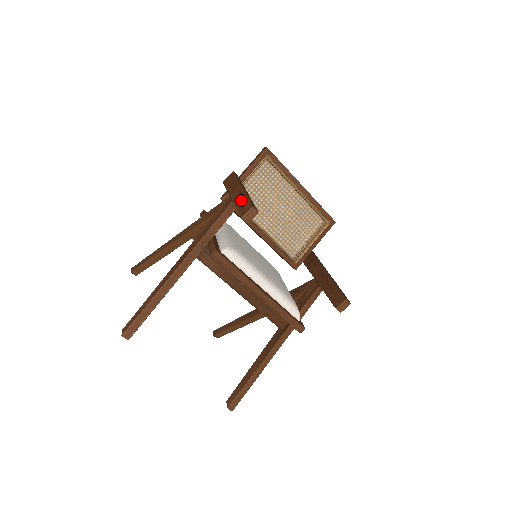
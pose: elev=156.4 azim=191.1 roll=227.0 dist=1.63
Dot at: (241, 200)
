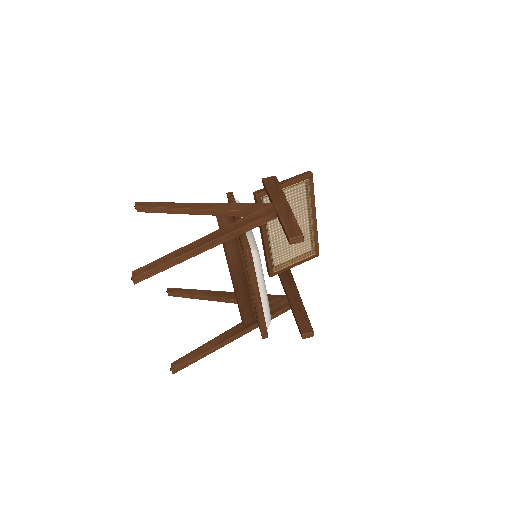
Dot at: (289, 218)
